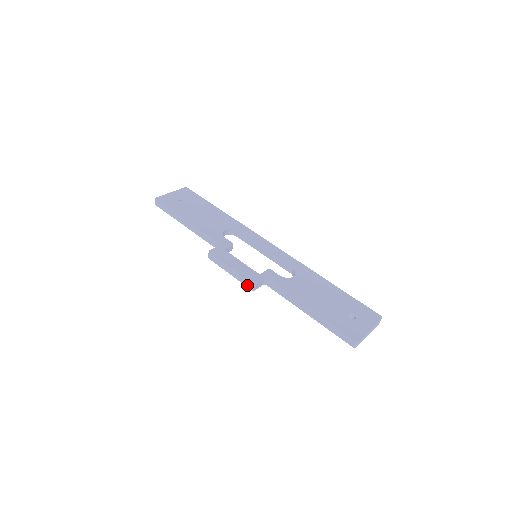
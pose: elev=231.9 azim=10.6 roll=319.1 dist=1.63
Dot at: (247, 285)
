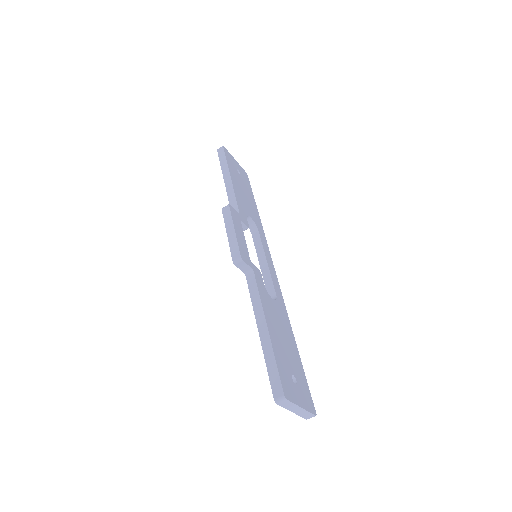
Dot at: (234, 254)
